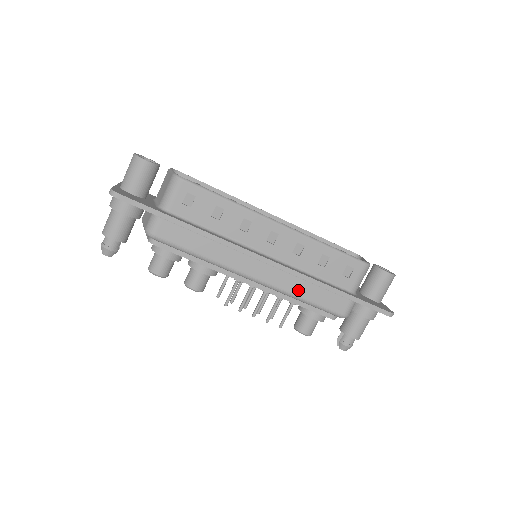
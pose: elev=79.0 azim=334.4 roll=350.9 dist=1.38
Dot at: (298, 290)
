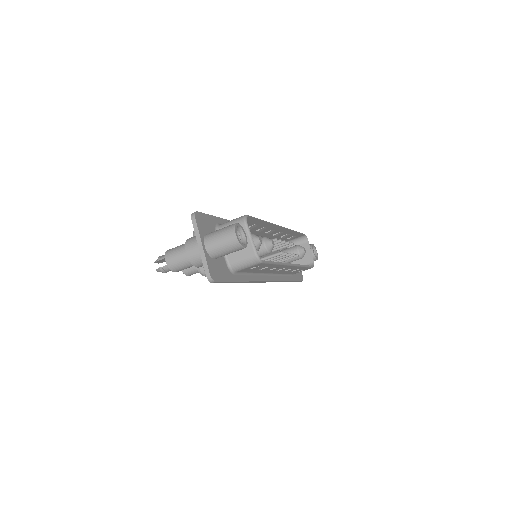
Dot at: occluded
